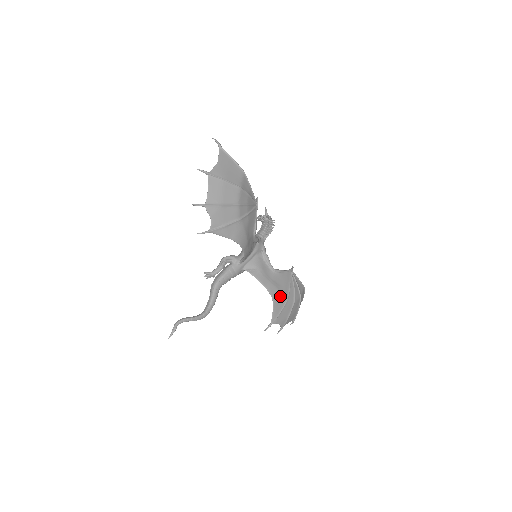
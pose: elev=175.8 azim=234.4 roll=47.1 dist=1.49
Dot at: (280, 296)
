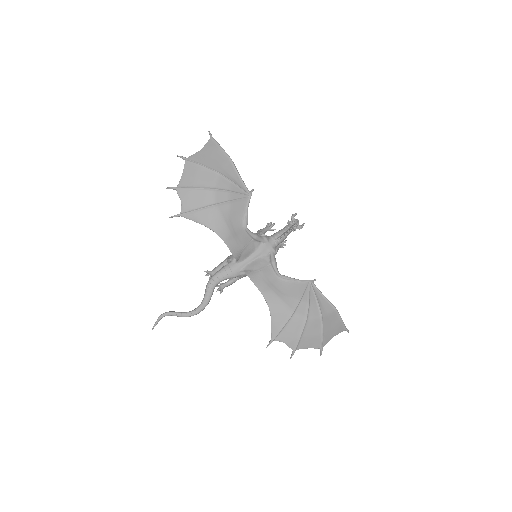
Dot at: (281, 306)
